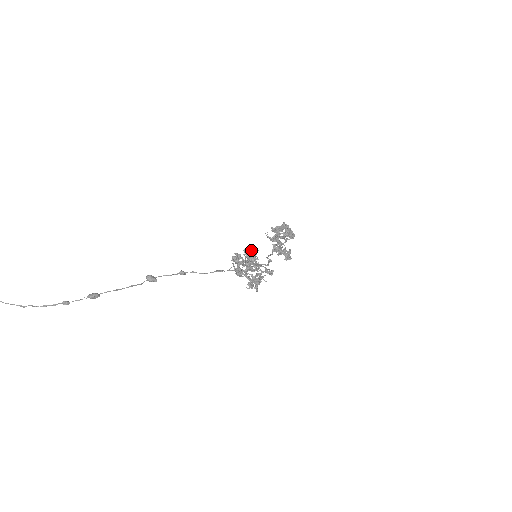
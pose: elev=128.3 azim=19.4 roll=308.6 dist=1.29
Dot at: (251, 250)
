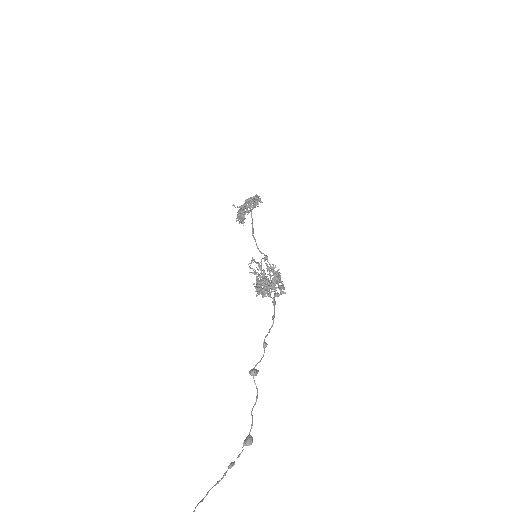
Dot at: occluded
